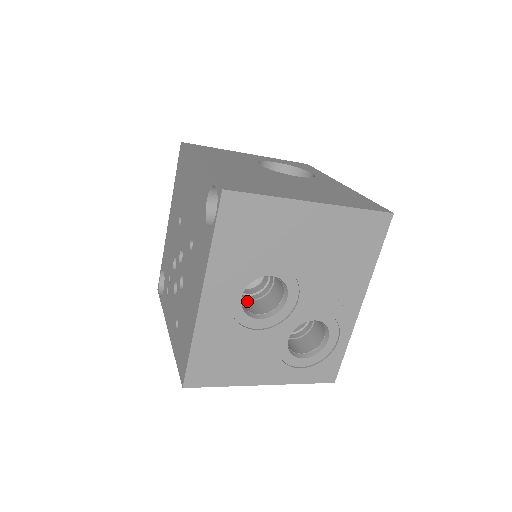
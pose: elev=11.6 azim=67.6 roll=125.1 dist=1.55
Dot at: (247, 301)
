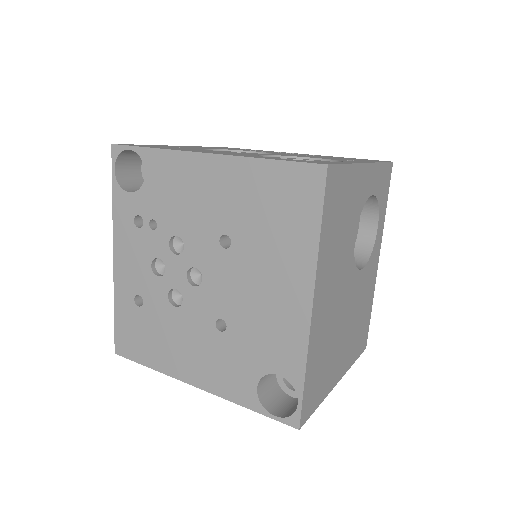
Dot at: occluded
